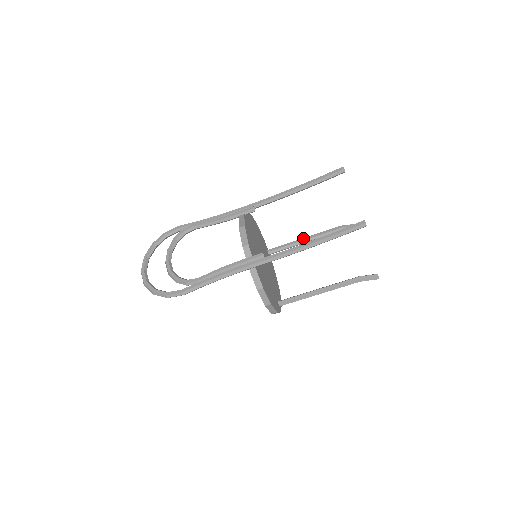
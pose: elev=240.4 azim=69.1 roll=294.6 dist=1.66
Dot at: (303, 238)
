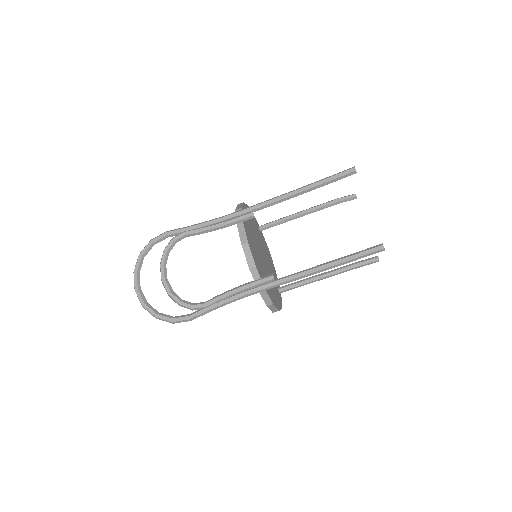
Dot at: (297, 213)
